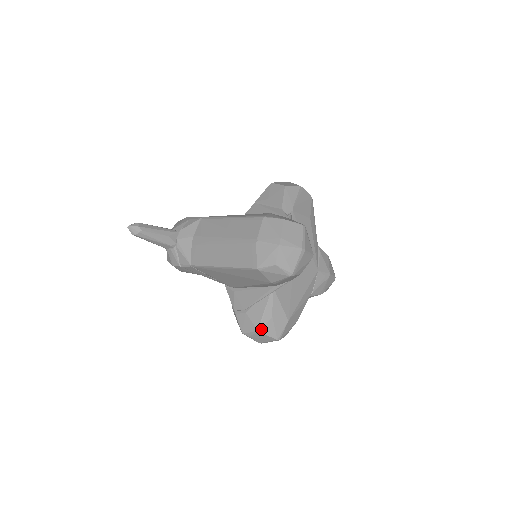
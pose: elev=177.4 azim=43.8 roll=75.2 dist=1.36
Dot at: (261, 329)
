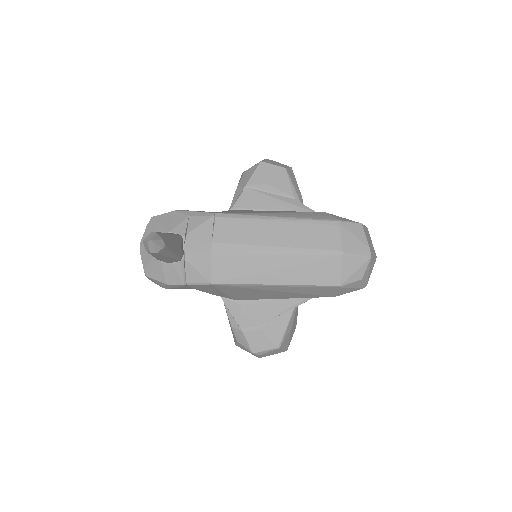
Dot at: (281, 345)
